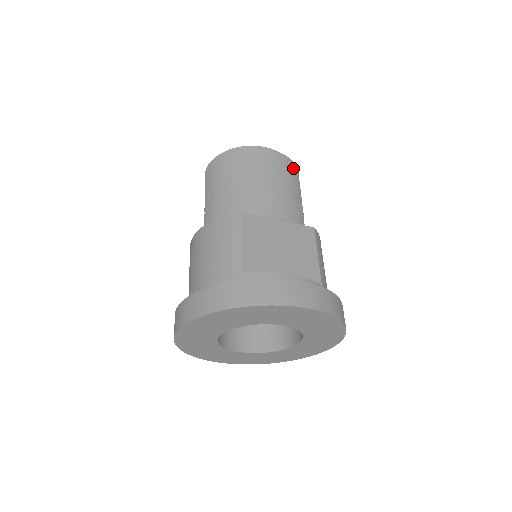
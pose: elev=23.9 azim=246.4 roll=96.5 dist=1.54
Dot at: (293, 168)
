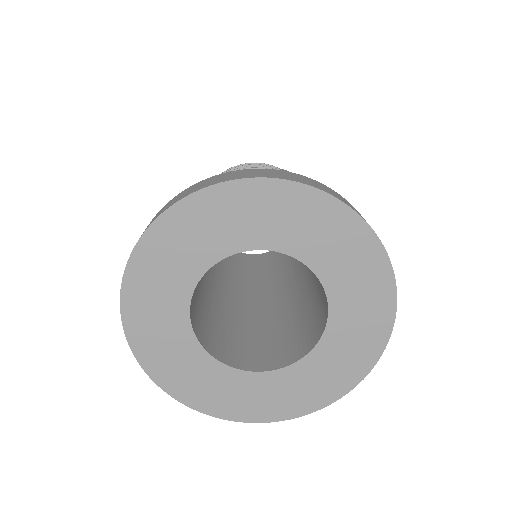
Dot at: (269, 167)
